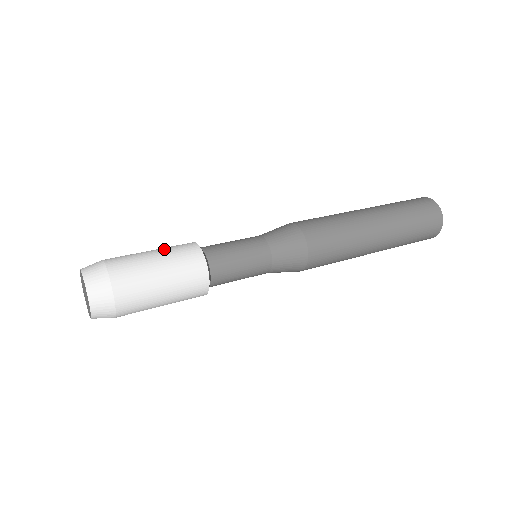
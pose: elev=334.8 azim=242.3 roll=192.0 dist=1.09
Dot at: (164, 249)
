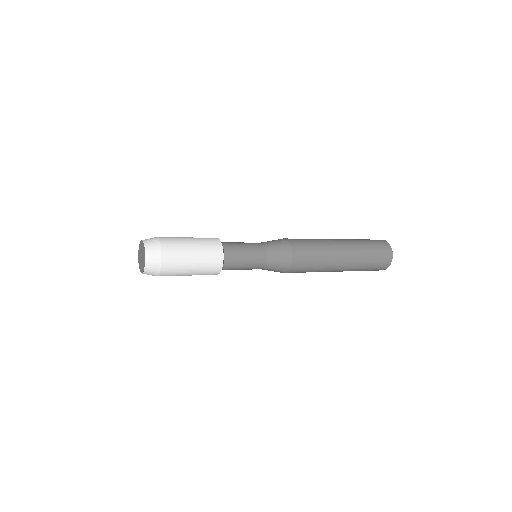
Dot at: occluded
